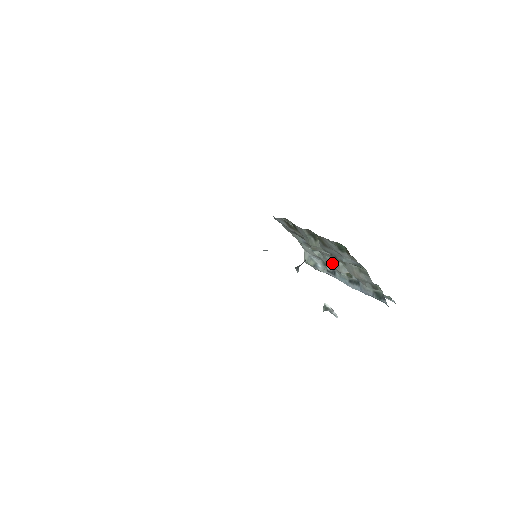
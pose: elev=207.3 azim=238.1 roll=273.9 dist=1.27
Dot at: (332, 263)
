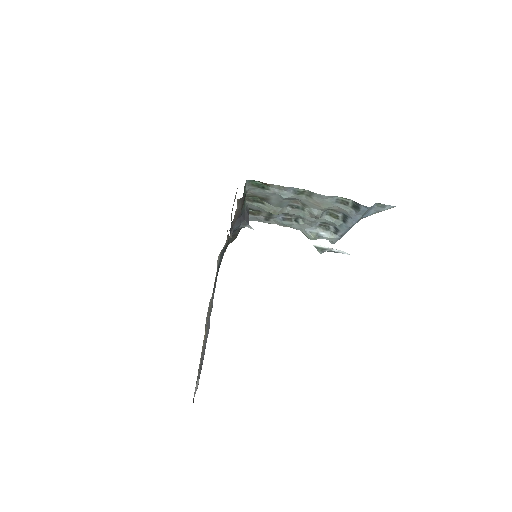
Dot at: (308, 216)
